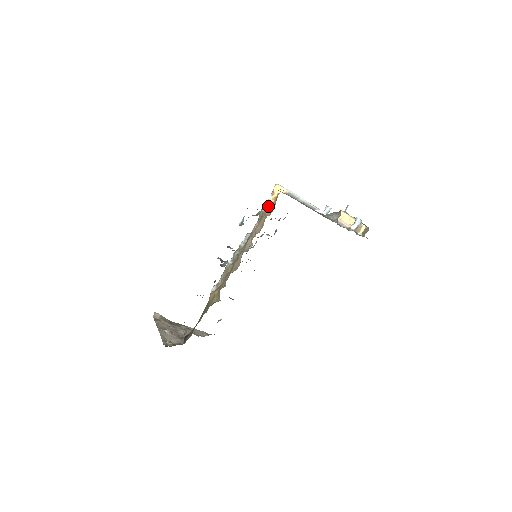
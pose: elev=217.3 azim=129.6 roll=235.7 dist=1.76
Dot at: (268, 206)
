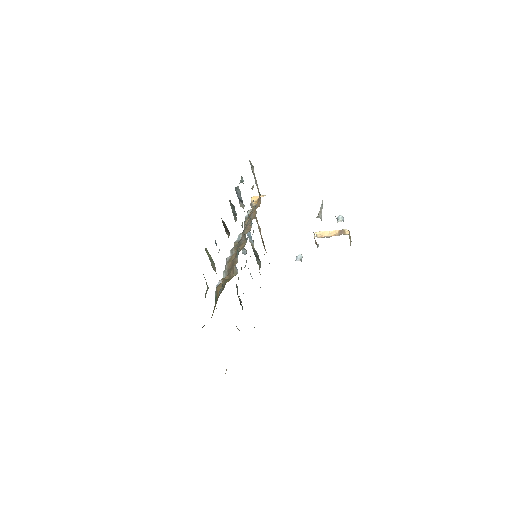
Dot at: (252, 208)
